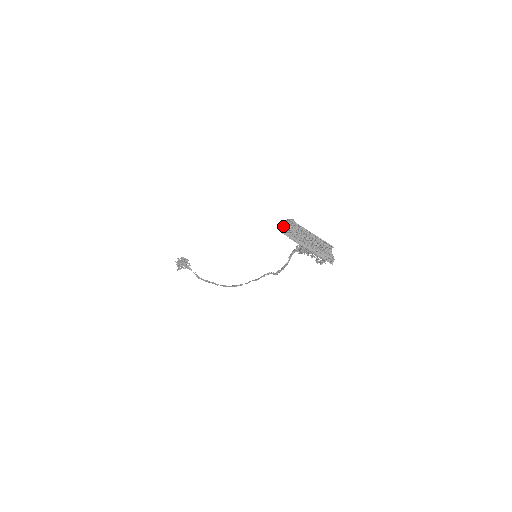
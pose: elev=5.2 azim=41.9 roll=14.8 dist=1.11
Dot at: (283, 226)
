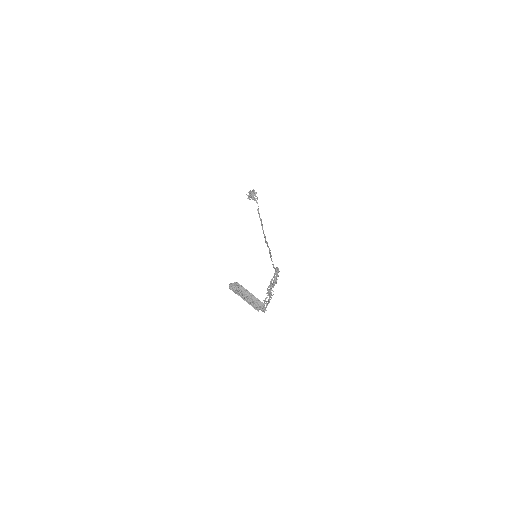
Dot at: (229, 286)
